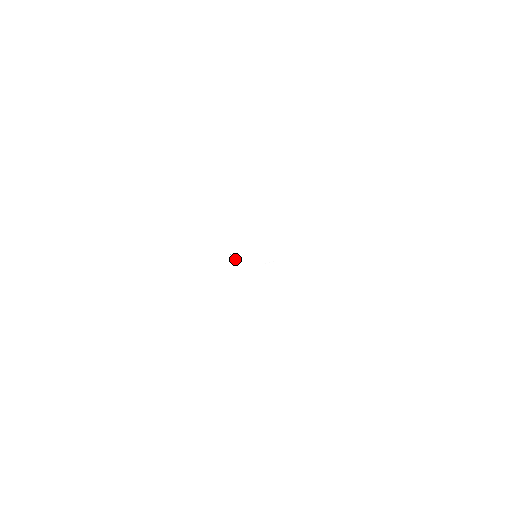
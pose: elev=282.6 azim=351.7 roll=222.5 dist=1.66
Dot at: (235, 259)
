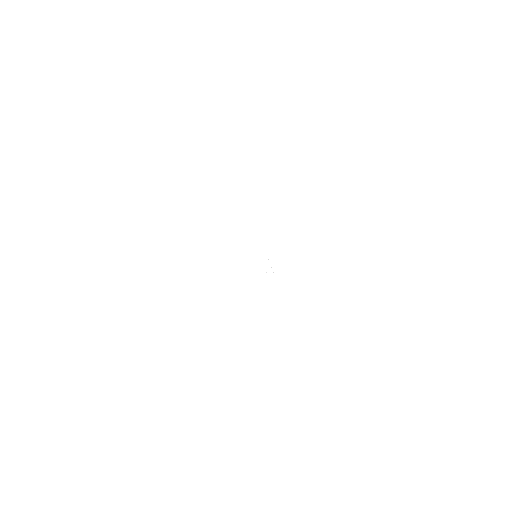
Dot at: (247, 267)
